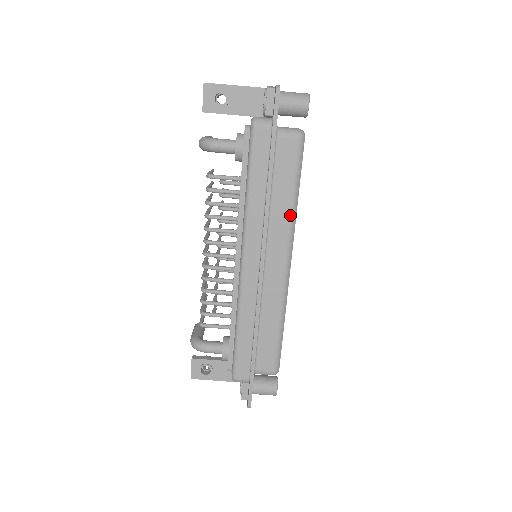
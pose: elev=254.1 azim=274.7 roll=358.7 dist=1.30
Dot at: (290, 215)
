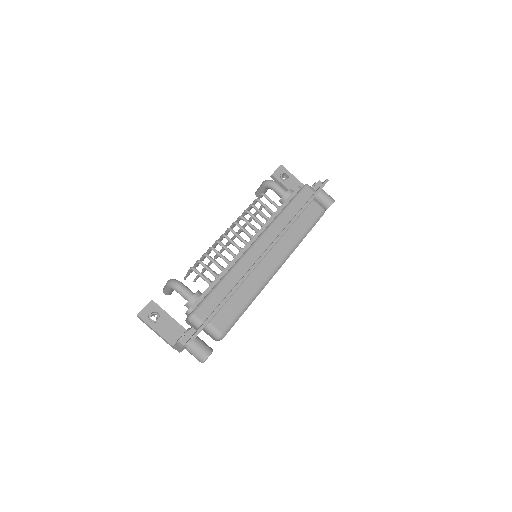
Dot at: (297, 241)
